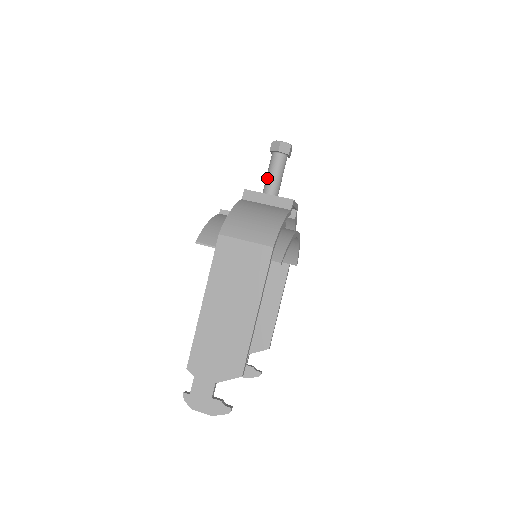
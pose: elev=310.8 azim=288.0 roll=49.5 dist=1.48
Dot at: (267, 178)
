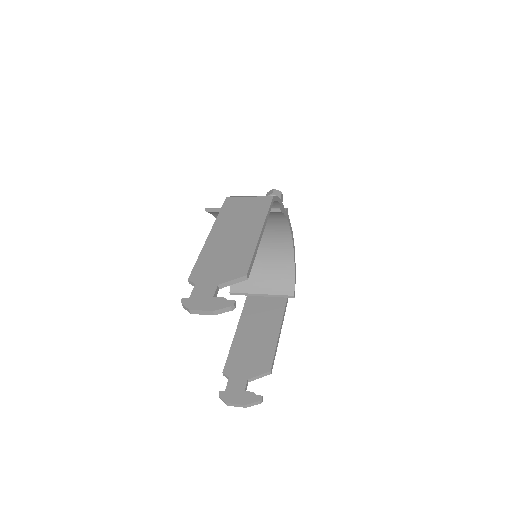
Dot at: occluded
